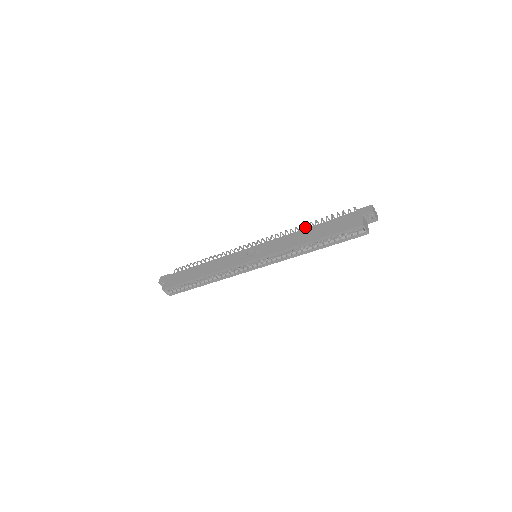
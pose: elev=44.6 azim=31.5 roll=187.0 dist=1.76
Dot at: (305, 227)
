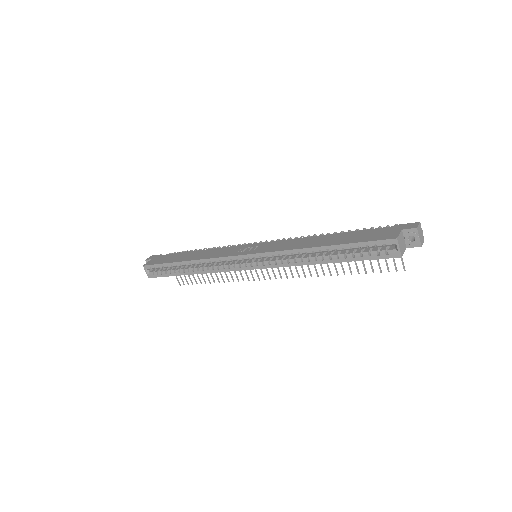
Dot at: occluded
